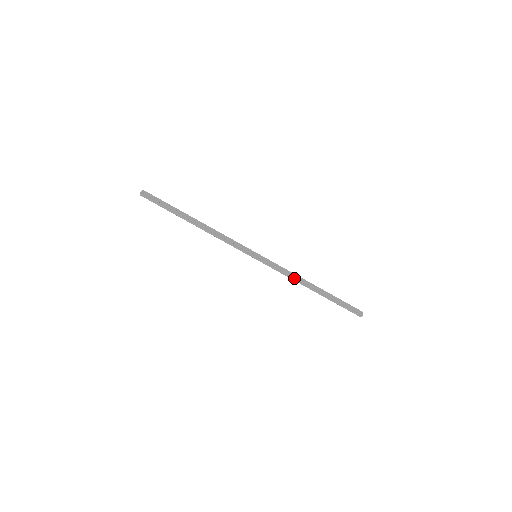
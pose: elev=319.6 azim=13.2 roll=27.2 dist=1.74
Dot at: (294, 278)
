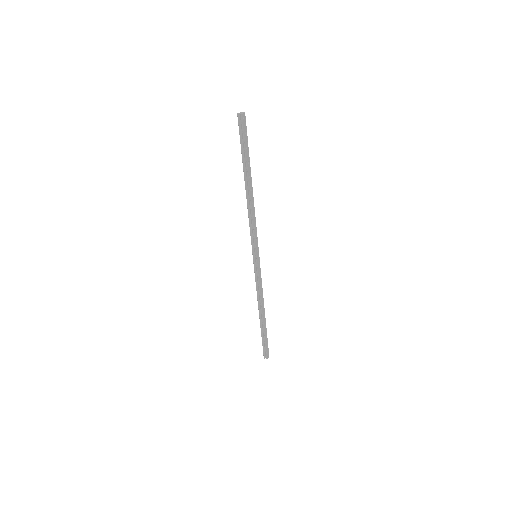
Dot at: (259, 296)
